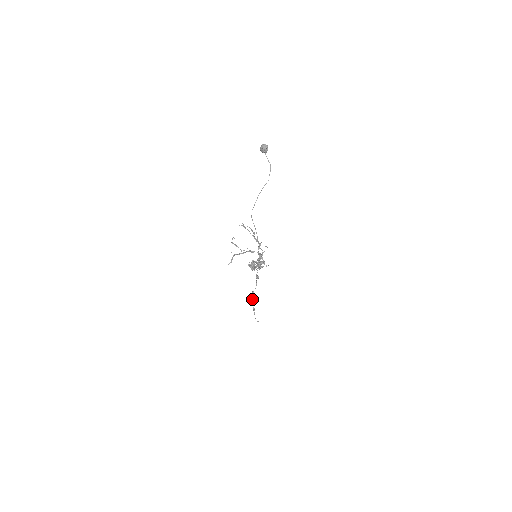
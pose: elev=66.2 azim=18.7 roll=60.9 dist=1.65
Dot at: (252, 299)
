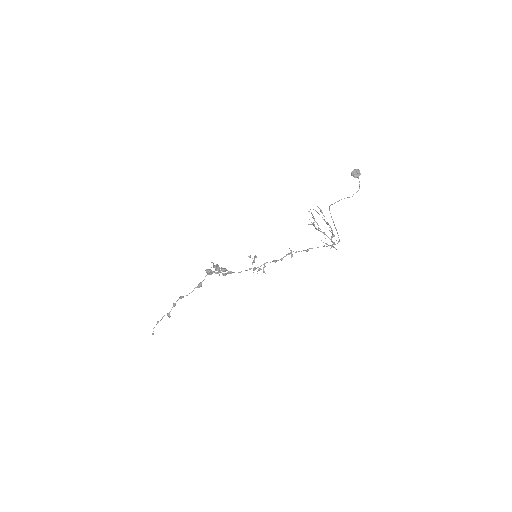
Dot at: occluded
